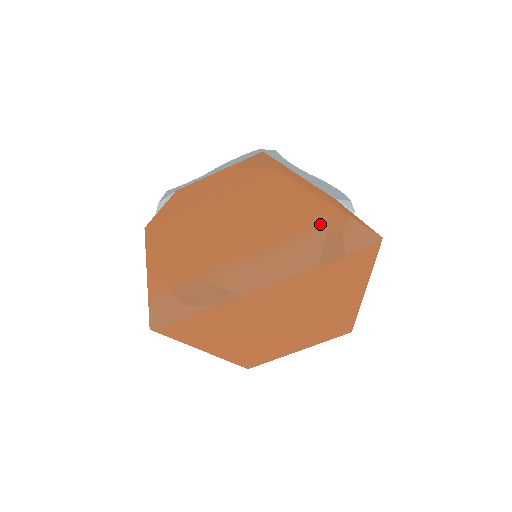
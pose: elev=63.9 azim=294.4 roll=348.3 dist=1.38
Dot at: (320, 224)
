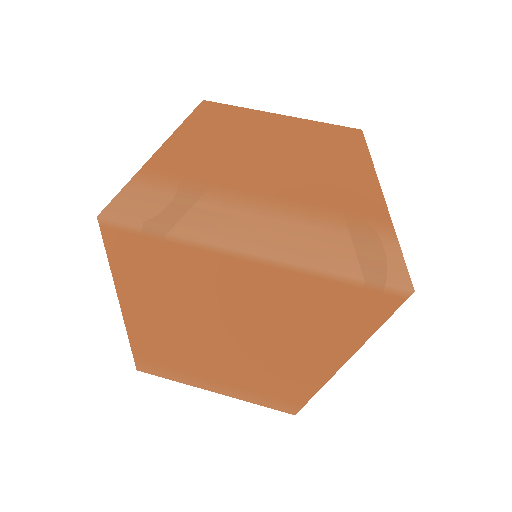
Dot at: (361, 221)
